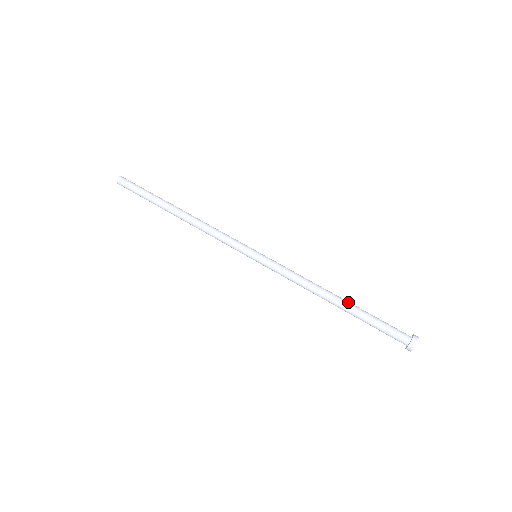
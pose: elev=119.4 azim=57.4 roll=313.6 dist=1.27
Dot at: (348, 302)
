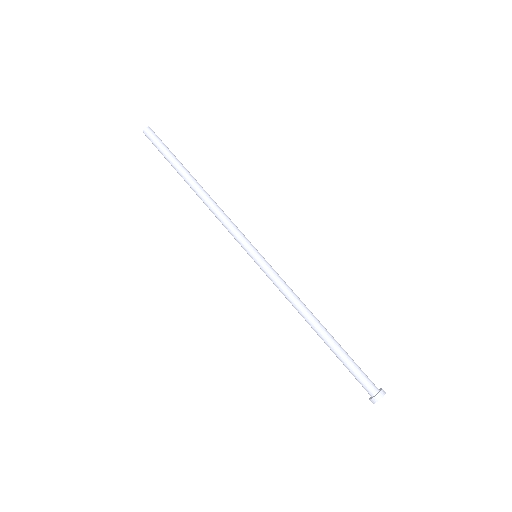
Dot at: (326, 338)
